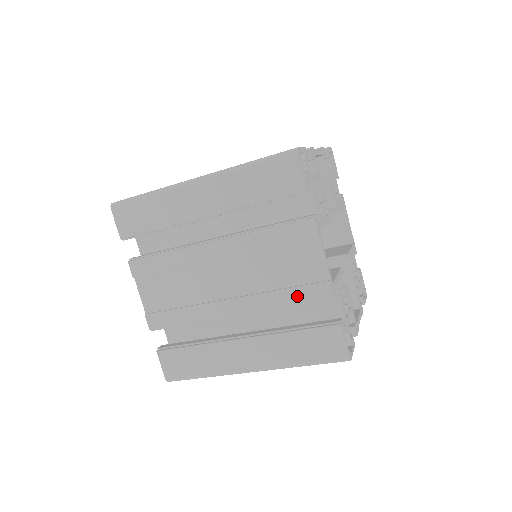
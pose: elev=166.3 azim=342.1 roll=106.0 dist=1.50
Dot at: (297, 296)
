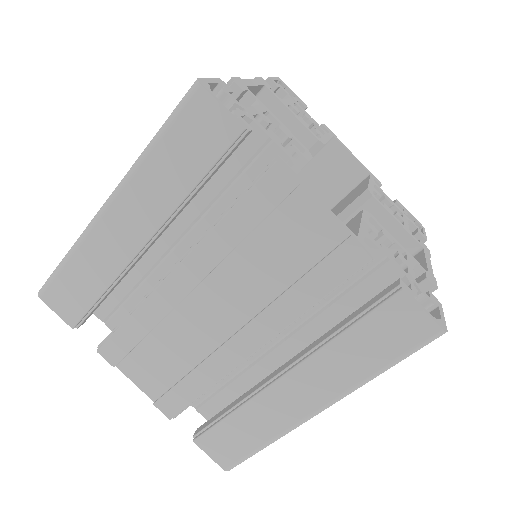
Dot at: (318, 283)
